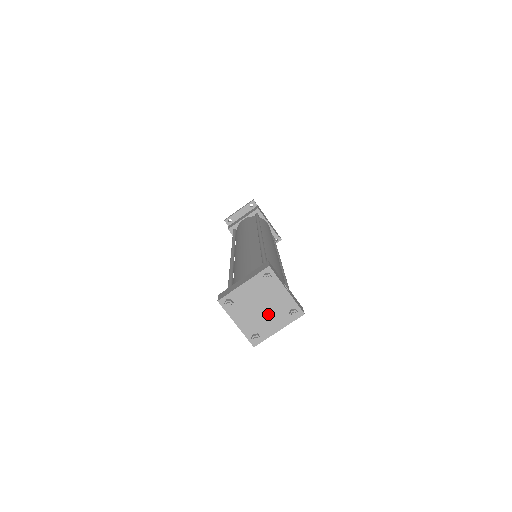
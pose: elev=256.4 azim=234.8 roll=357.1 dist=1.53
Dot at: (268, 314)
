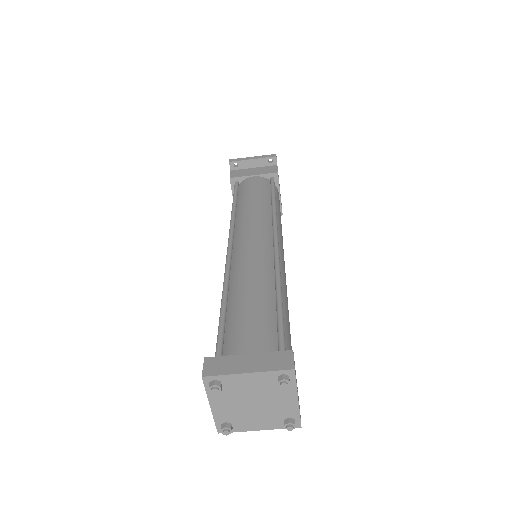
Dot at: (258, 412)
